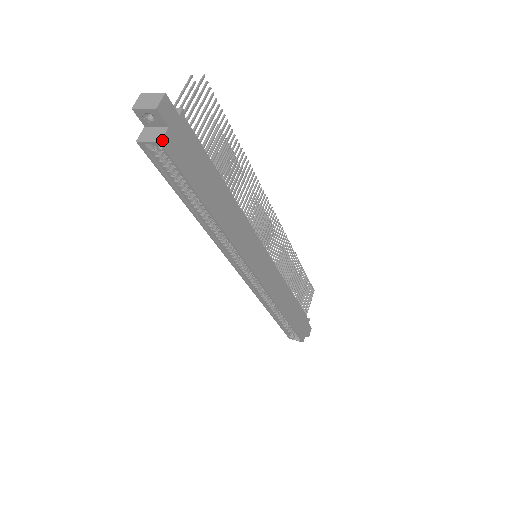
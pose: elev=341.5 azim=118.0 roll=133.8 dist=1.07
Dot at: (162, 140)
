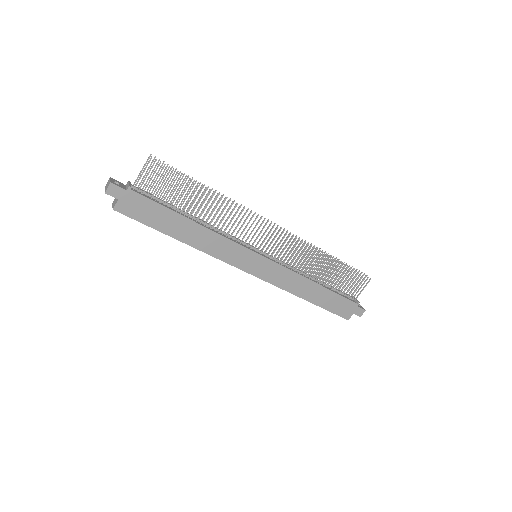
Dot at: (114, 208)
